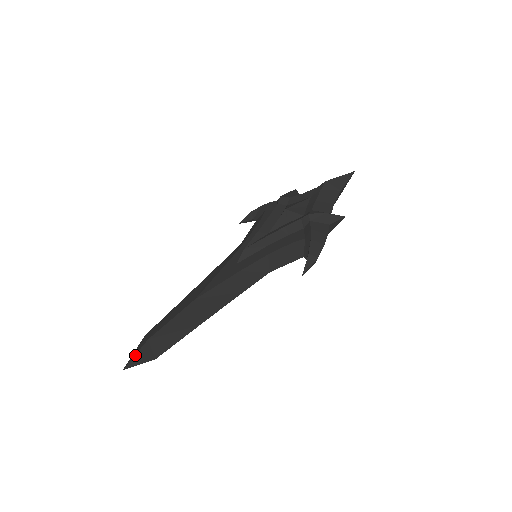
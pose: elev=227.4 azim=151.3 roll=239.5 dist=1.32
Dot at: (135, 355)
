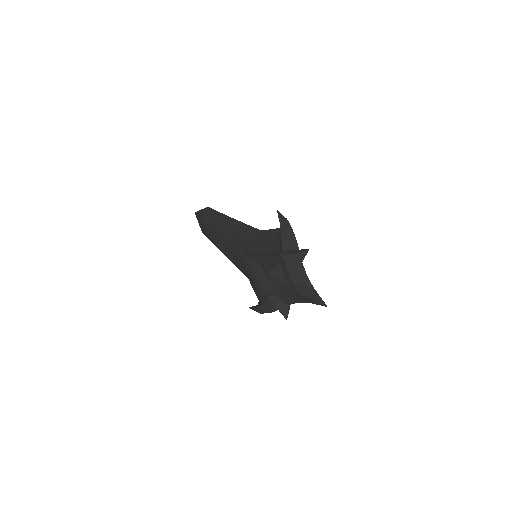
Dot at: (198, 216)
